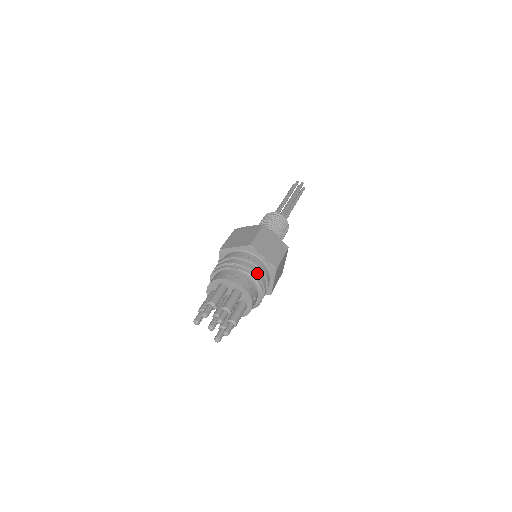
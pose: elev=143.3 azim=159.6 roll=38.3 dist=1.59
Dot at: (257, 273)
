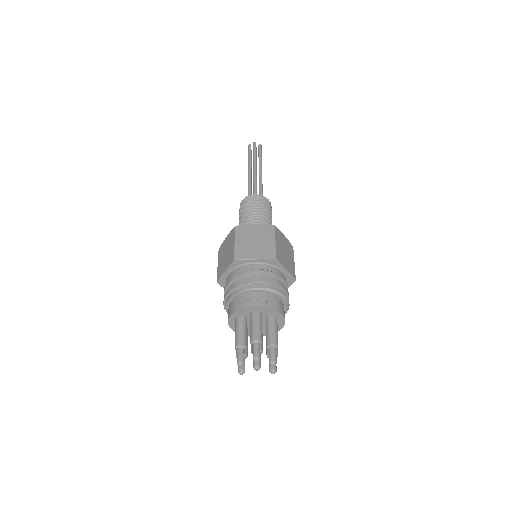
Dot at: (259, 280)
